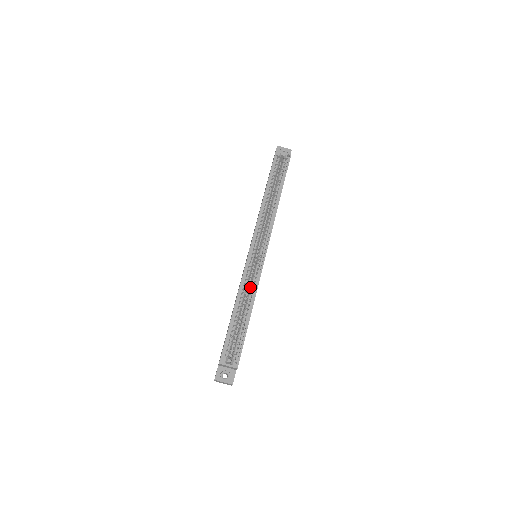
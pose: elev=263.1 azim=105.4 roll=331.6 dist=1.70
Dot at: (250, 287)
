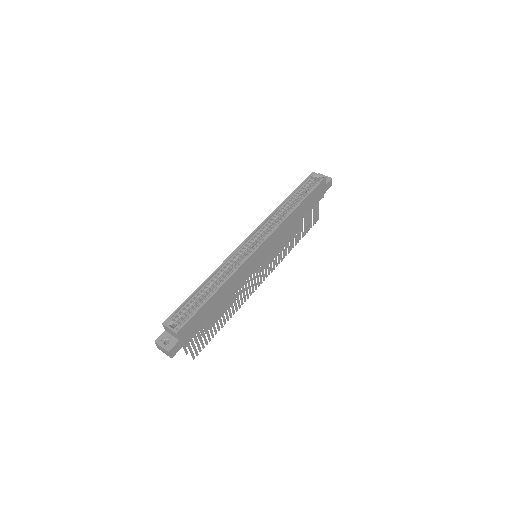
Dot at: occluded
